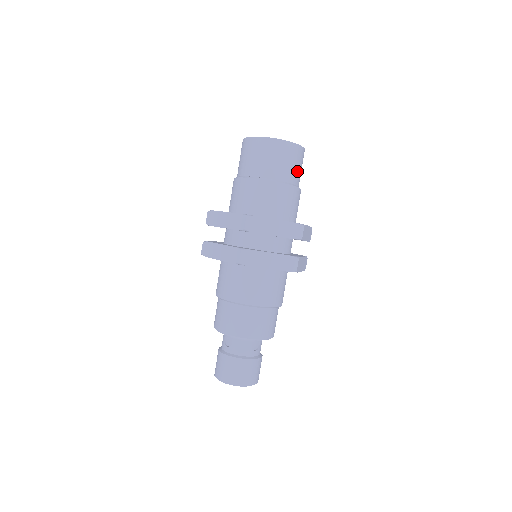
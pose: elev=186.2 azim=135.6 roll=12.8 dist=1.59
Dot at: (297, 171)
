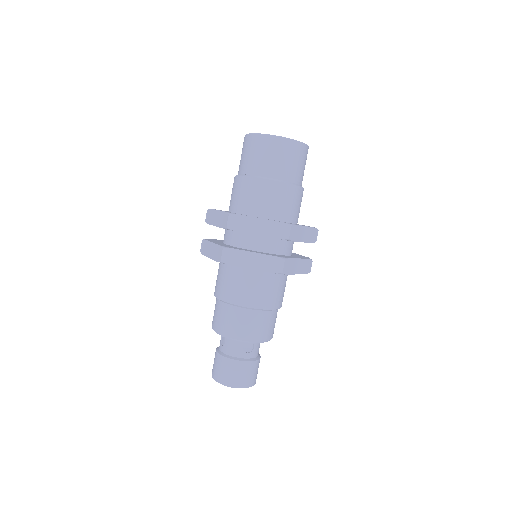
Dot at: (294, 168)
